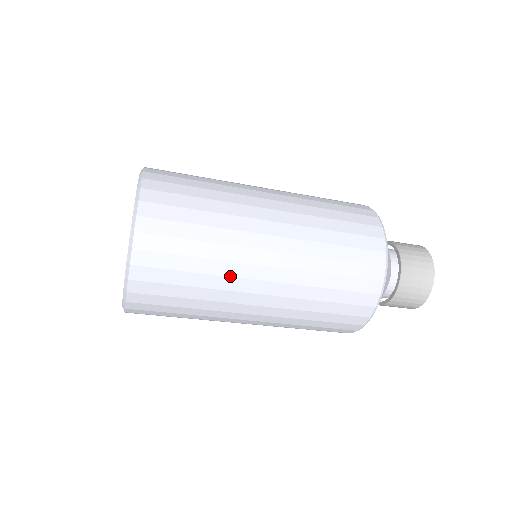
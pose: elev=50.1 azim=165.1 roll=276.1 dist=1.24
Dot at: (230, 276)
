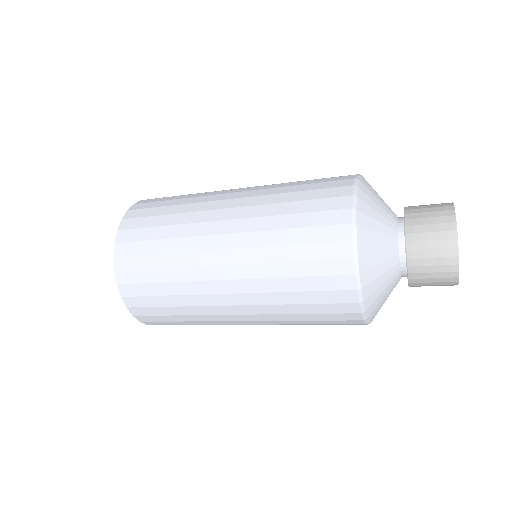
Dot at: (206, 315)
